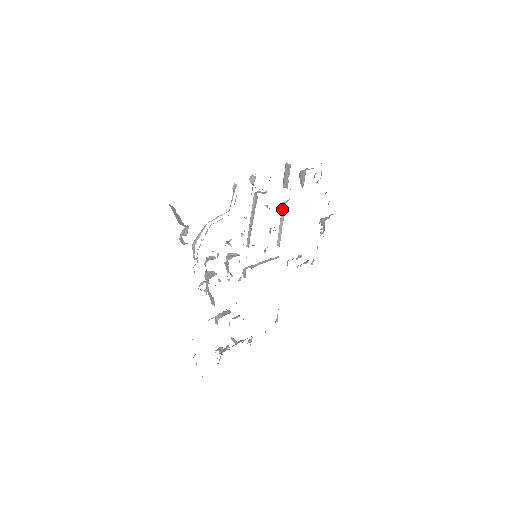
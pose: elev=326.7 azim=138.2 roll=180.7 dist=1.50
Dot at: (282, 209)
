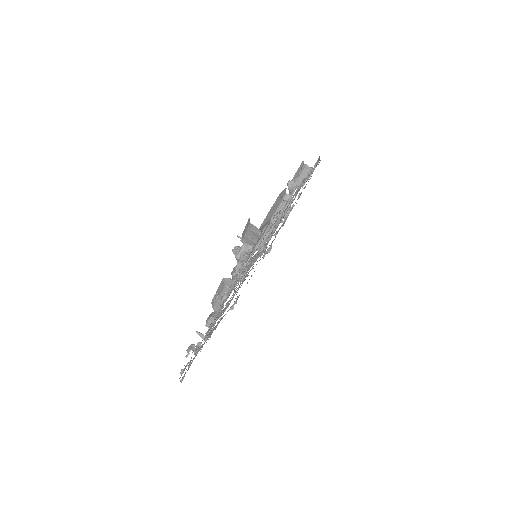
Dot at: occluded
